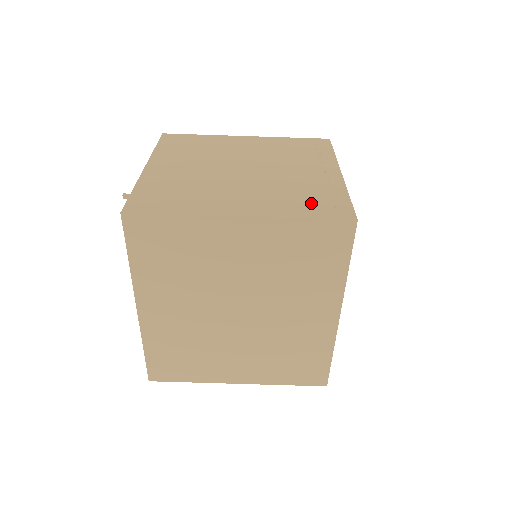
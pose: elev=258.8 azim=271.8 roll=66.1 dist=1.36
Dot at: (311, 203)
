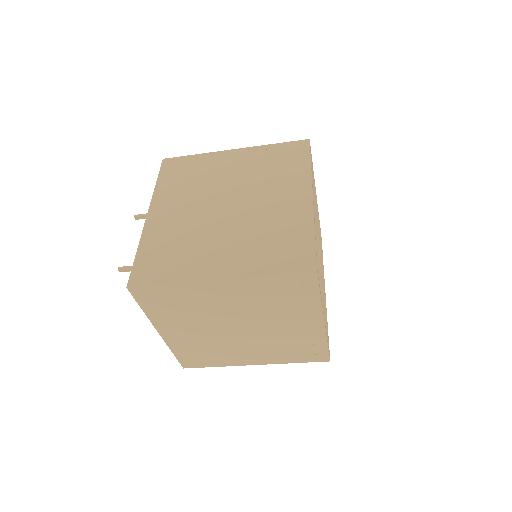
Dot at: (299, 353)
